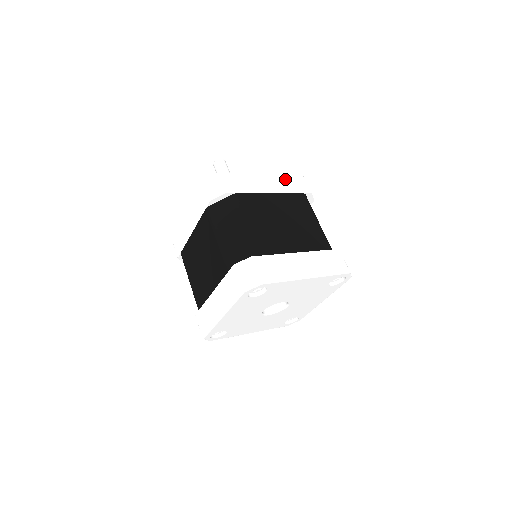
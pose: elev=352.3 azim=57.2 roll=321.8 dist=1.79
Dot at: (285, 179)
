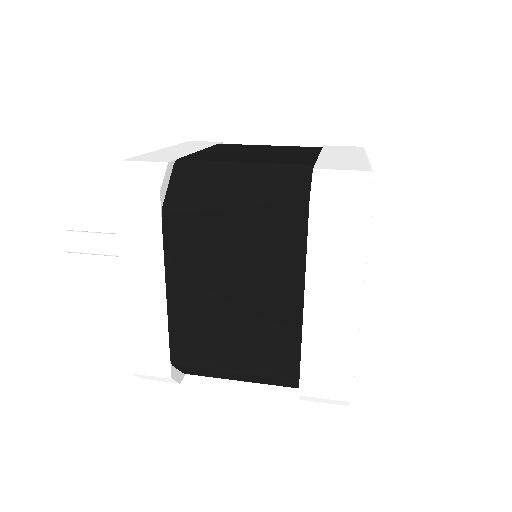
Dot at: (184, 145)
